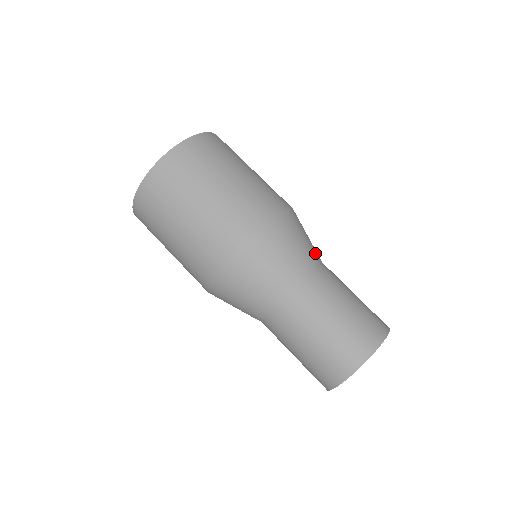
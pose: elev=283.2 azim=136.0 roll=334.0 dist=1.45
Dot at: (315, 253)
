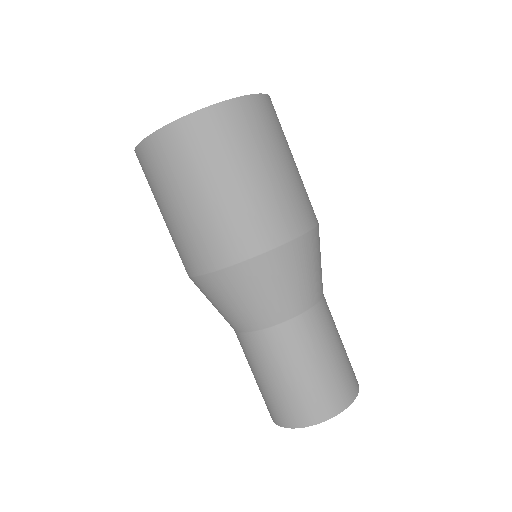
Dot at: (320, 286)
